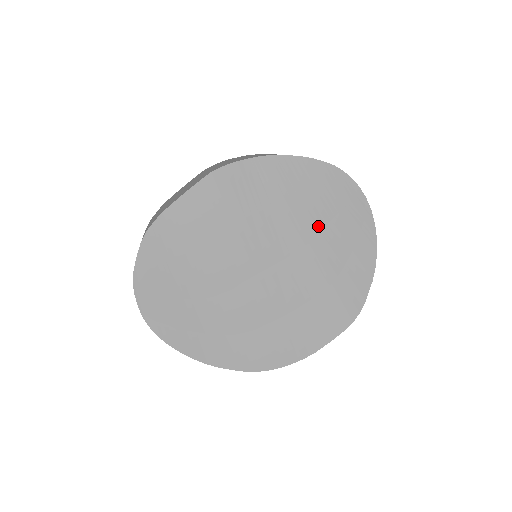
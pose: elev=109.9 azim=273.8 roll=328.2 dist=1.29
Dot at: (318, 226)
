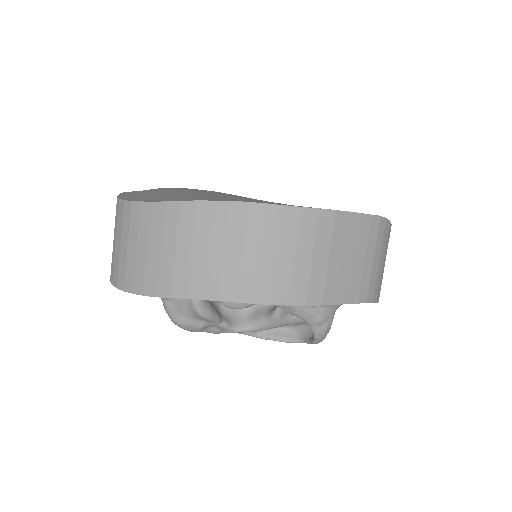
Dot at: occluded
